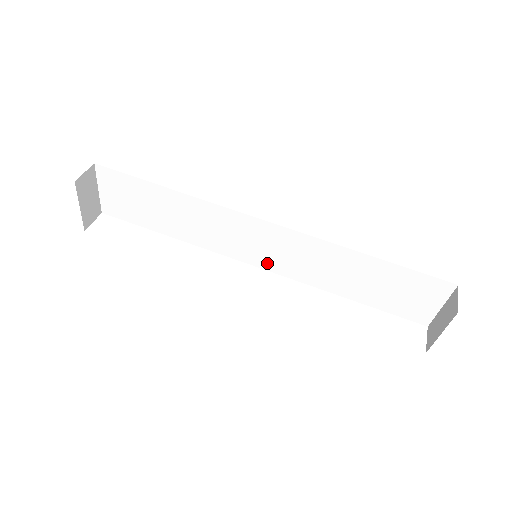
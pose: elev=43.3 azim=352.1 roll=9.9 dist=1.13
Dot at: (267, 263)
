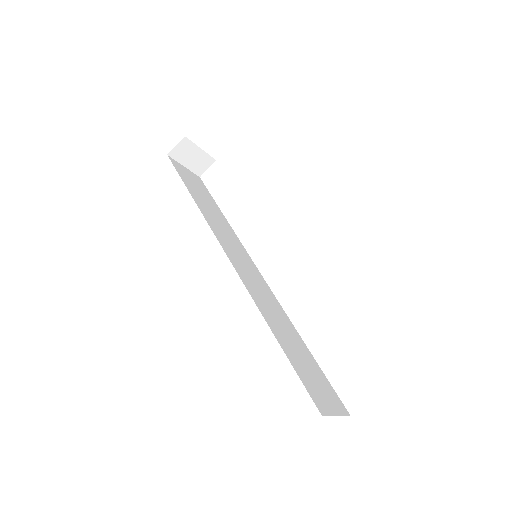
Dot at: occluded
